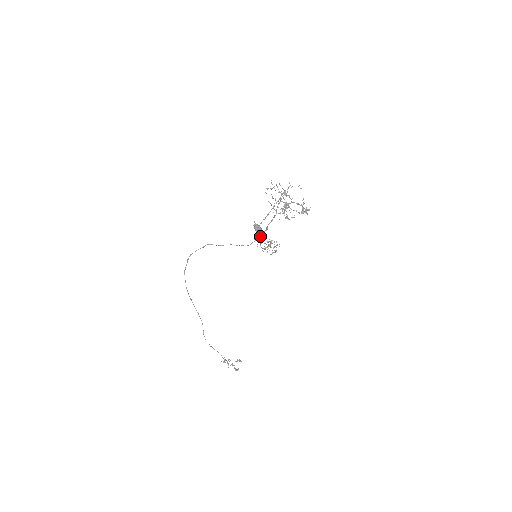
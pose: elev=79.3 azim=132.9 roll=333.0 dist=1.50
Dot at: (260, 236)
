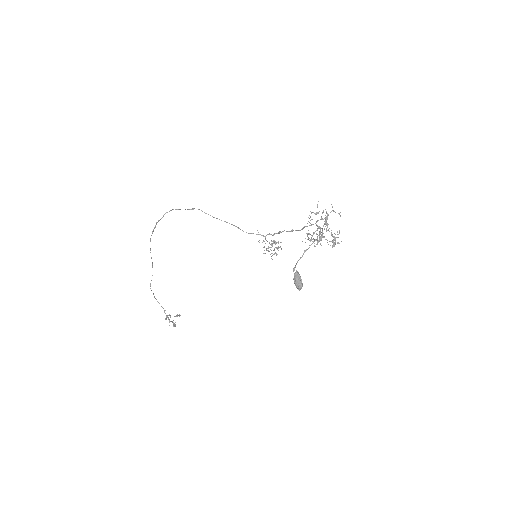
Dot at: (297, 288)
